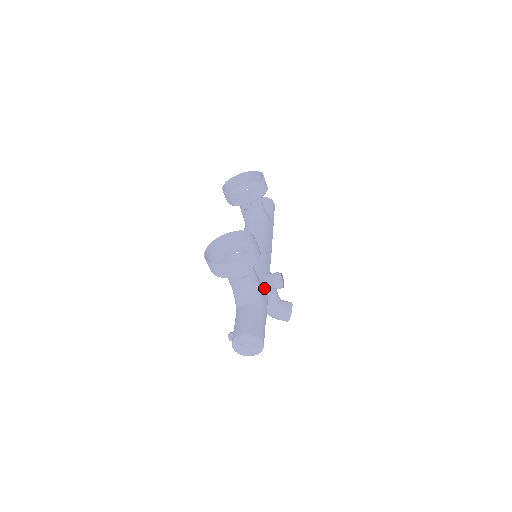
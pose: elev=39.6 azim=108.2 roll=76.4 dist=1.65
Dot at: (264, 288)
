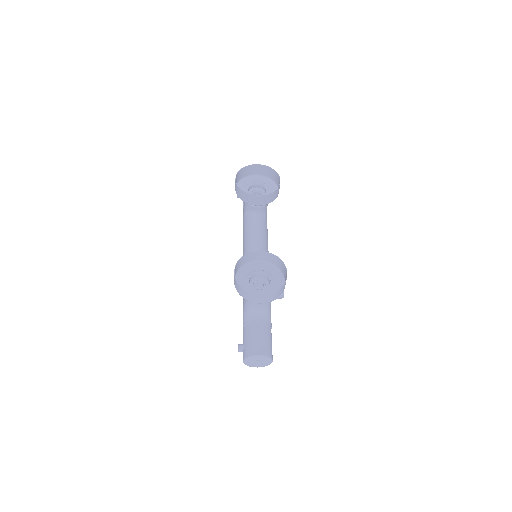
Dot at: occluded
